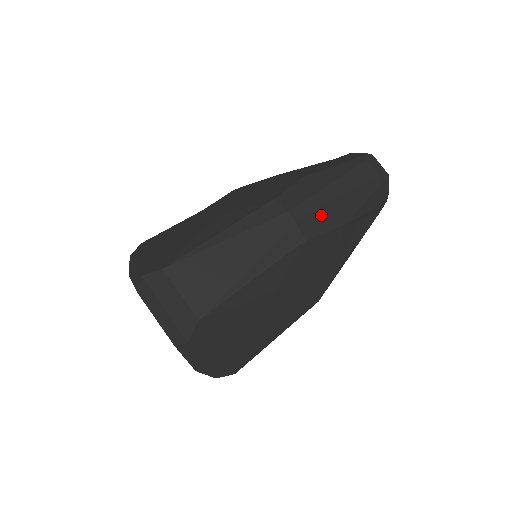
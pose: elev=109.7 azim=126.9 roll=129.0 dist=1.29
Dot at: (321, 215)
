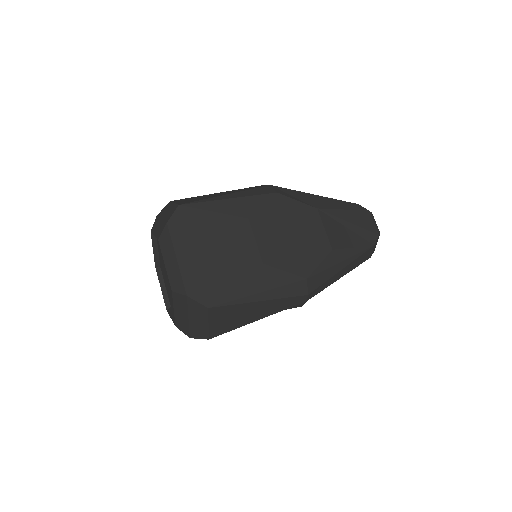
Dot at: (296, 194)
